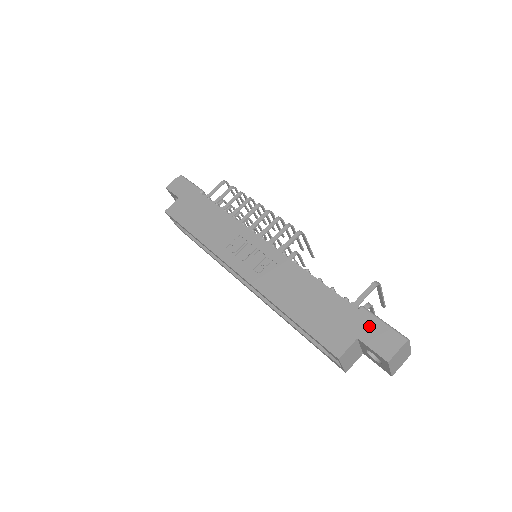
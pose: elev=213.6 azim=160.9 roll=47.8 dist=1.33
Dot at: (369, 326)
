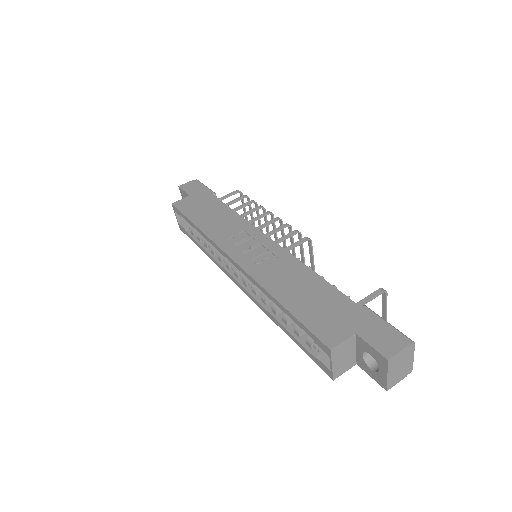
Dot at: (371, 323)
